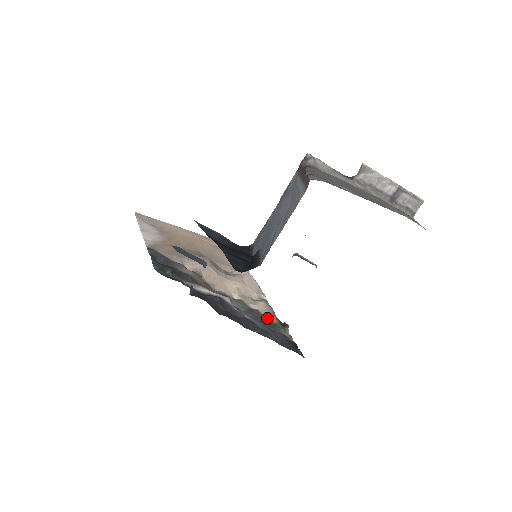
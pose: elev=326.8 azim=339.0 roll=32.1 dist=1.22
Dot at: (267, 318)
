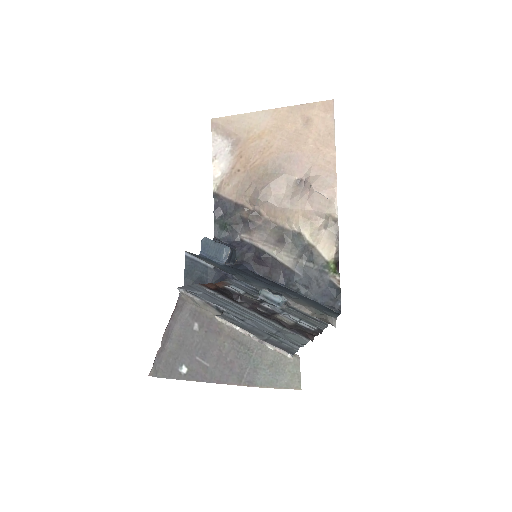
Dot at: (322, 256)
